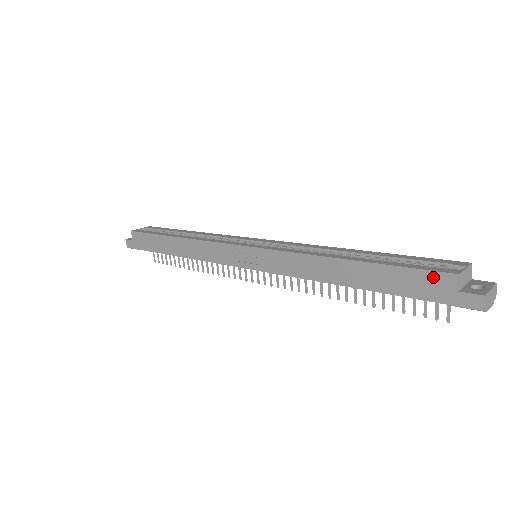
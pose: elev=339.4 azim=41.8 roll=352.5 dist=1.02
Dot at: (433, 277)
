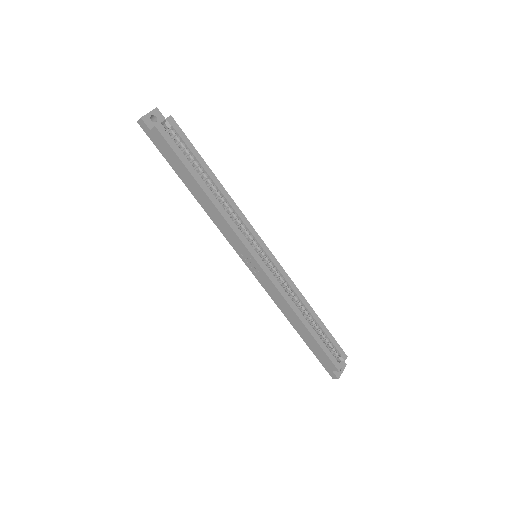
Dot at: (330, 363)
